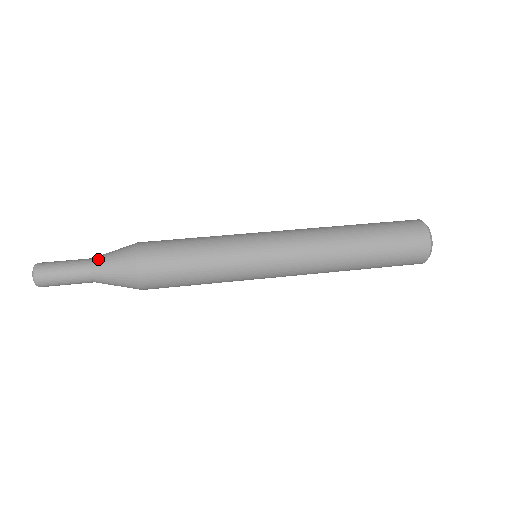
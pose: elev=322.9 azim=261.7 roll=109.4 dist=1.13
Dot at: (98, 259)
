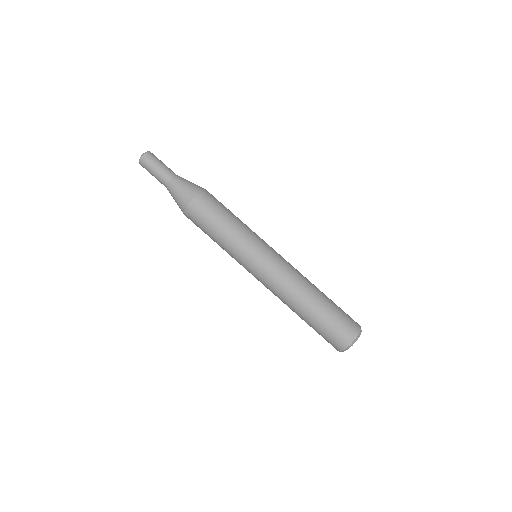
Dot at: (177, 180)
